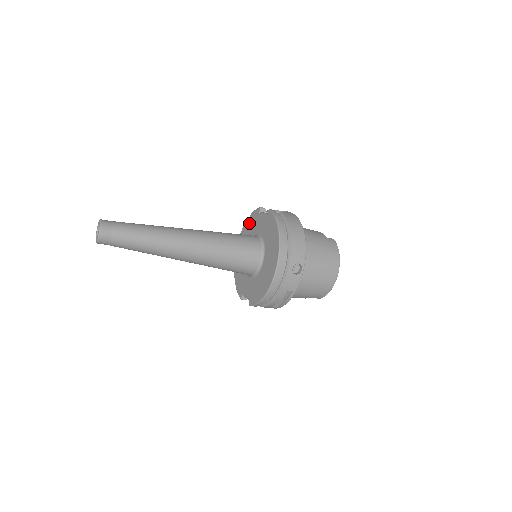
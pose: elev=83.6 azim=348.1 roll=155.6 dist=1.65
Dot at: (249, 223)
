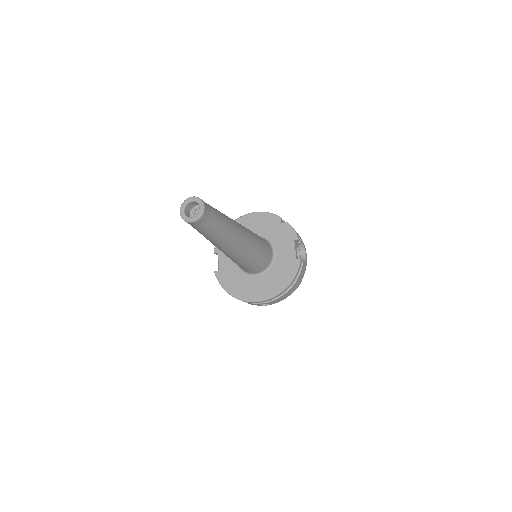
Dot at: (280, 226)
